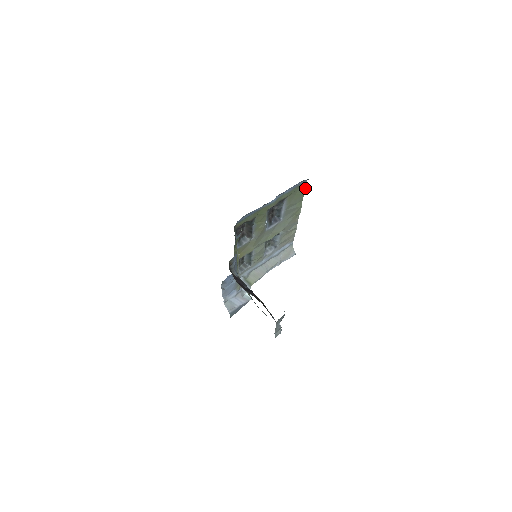
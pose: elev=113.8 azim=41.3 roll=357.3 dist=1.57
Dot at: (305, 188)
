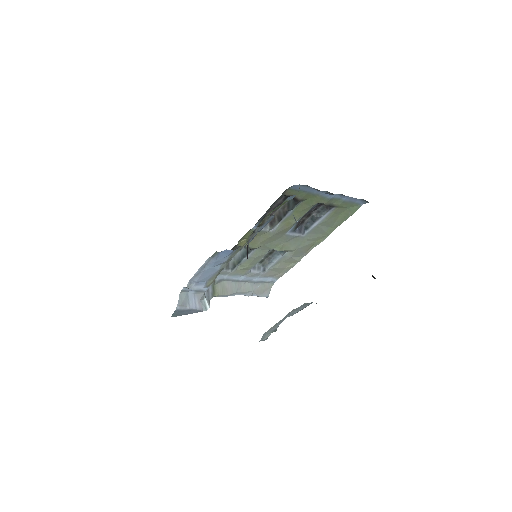
Dot at: (353, 213)
